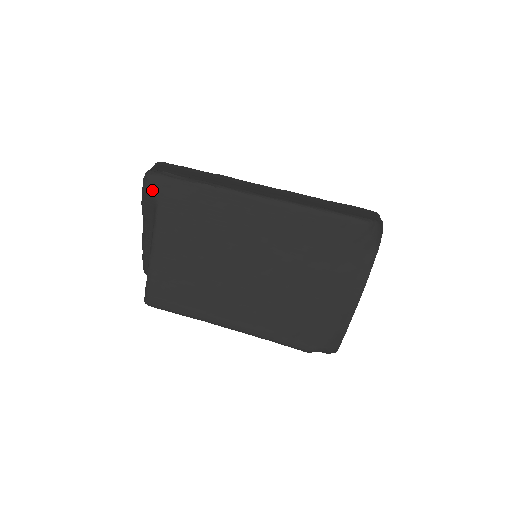
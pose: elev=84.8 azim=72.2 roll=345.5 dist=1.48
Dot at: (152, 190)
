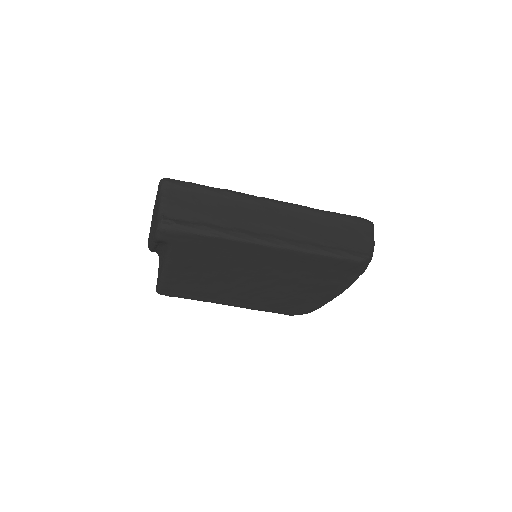
Dot at: (166, 239)
